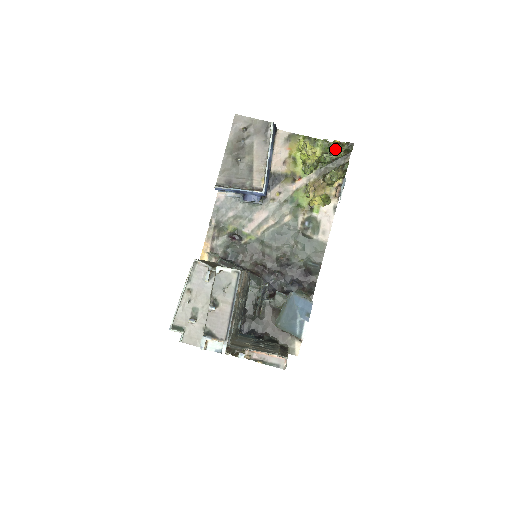
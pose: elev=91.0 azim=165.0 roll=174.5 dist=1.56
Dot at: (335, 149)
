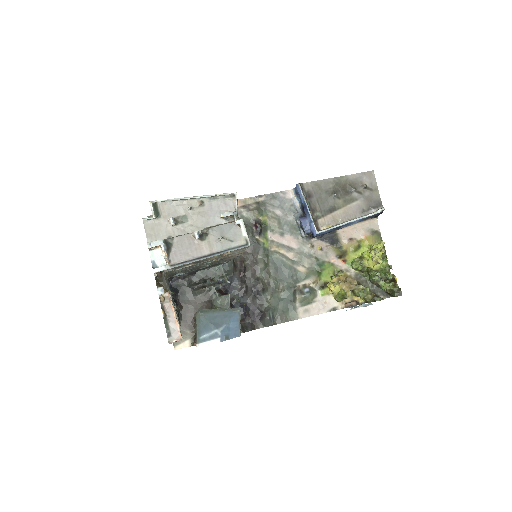
Dot at: (388, 280)
